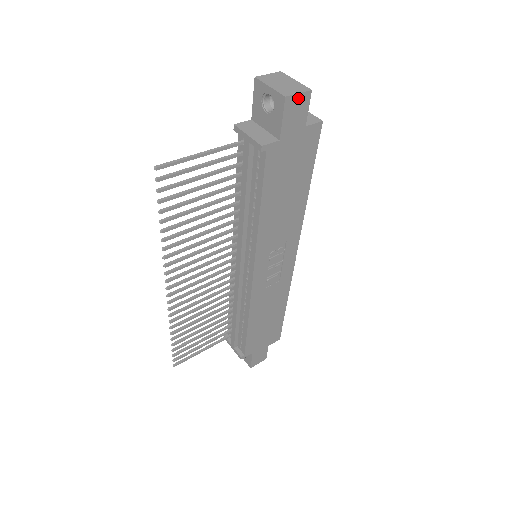
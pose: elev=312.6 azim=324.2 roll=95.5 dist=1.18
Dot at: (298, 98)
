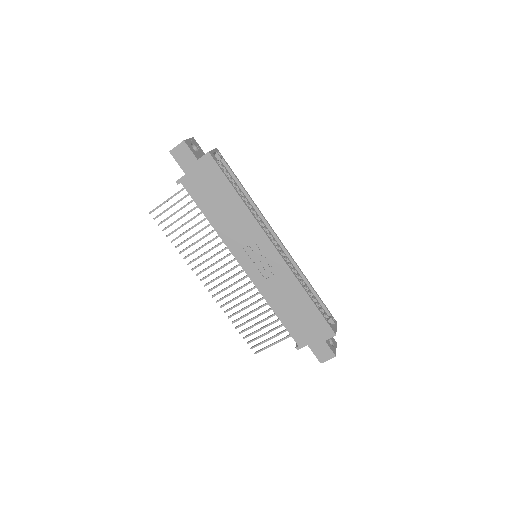
Dot at: (178, 148)
